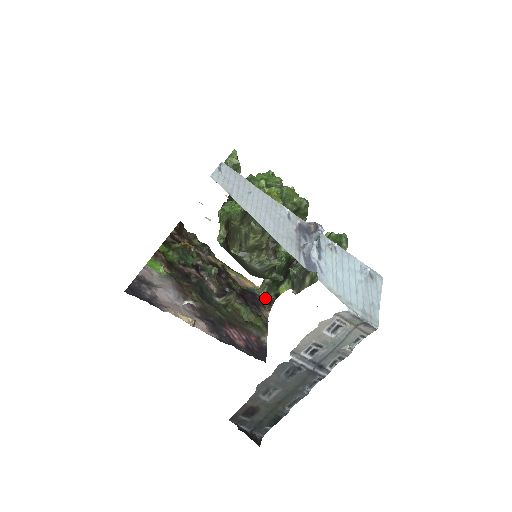
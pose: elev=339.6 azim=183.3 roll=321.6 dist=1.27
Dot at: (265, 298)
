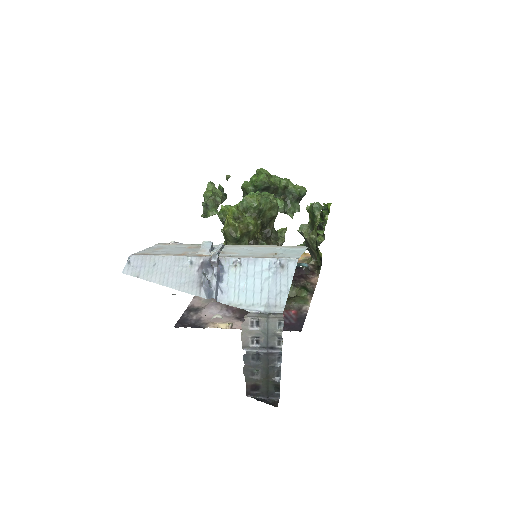
Dot at: (316, 263)
